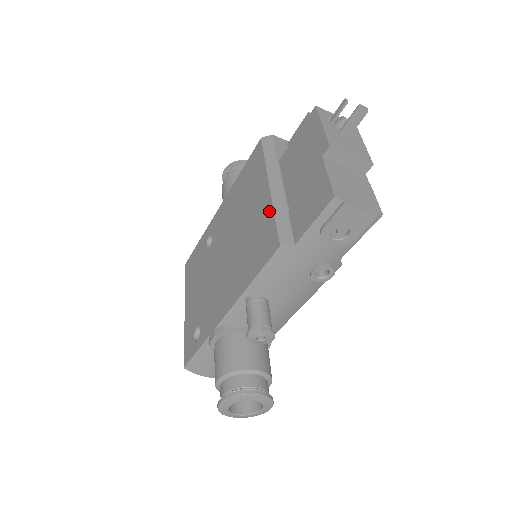
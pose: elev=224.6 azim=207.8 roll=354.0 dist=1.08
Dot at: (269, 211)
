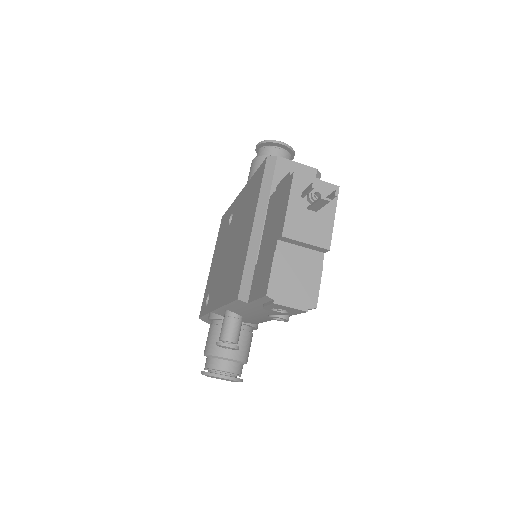
Dot at: (245, 253)
